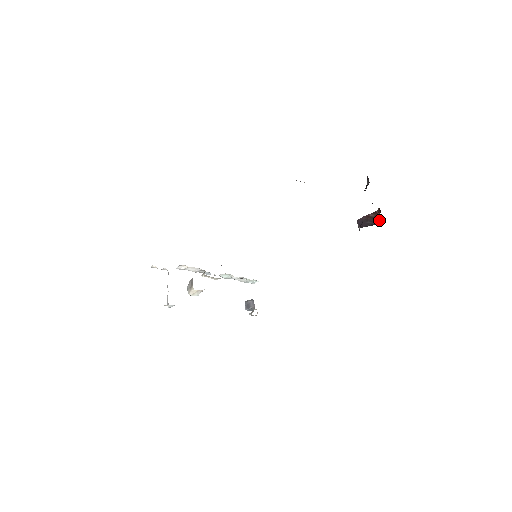
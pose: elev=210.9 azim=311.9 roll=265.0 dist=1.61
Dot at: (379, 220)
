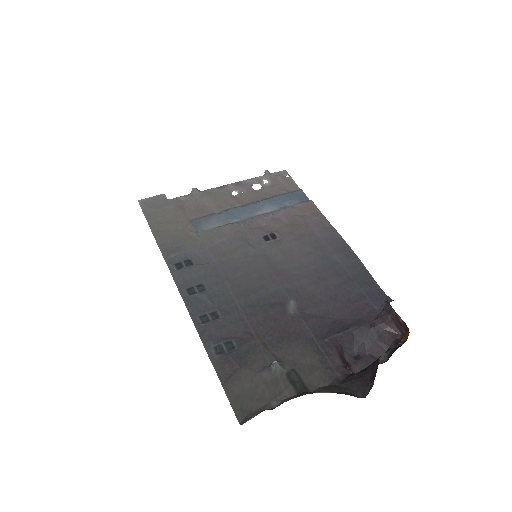
Dot at: (404, 336)
